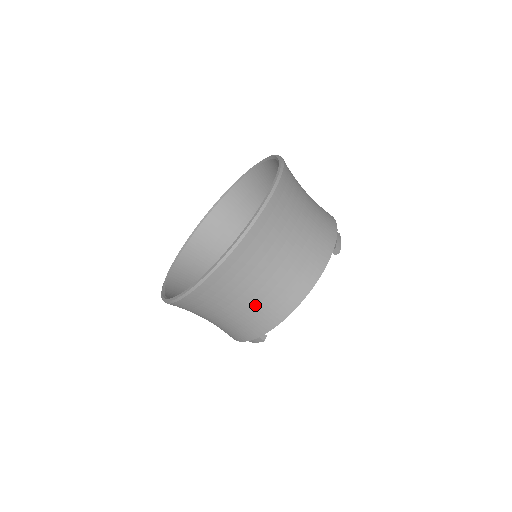
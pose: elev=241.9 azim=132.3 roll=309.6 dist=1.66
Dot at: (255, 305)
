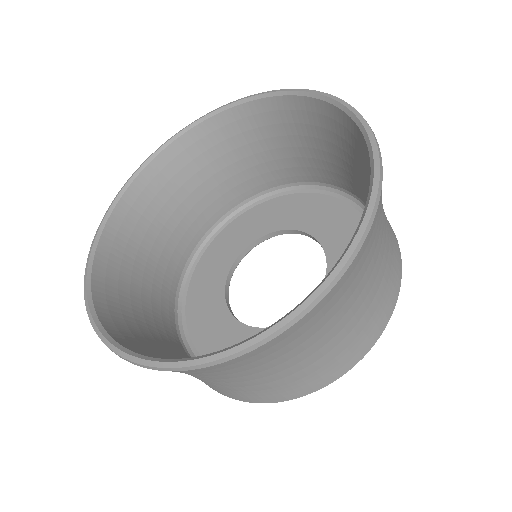
Dot at: (260, 383)
